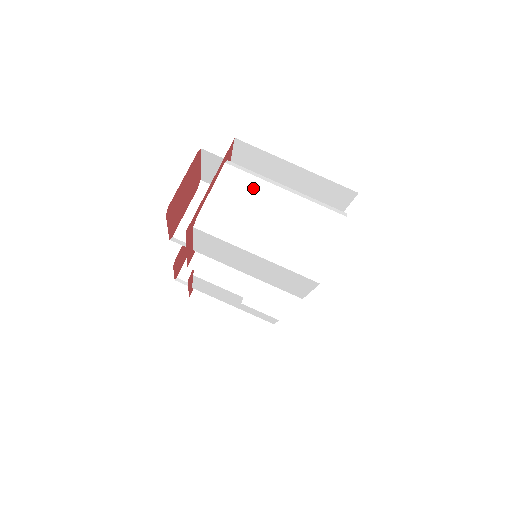
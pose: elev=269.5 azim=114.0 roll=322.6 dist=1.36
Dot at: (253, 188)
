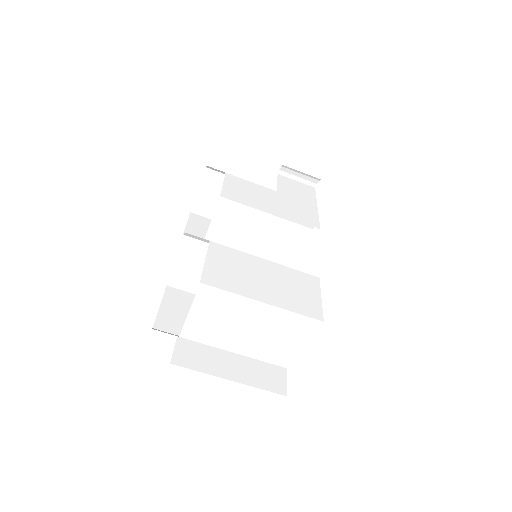
Dot at: (227, 313)
